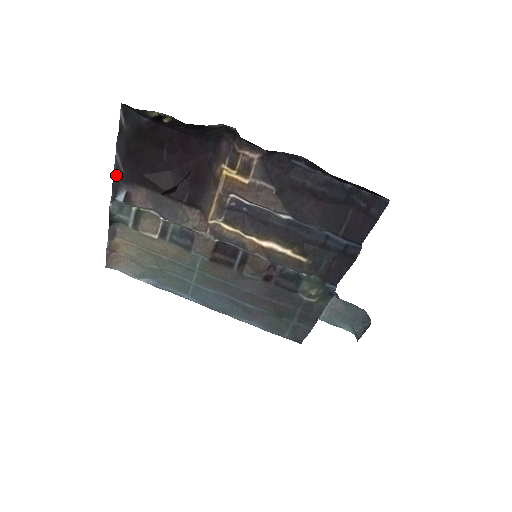
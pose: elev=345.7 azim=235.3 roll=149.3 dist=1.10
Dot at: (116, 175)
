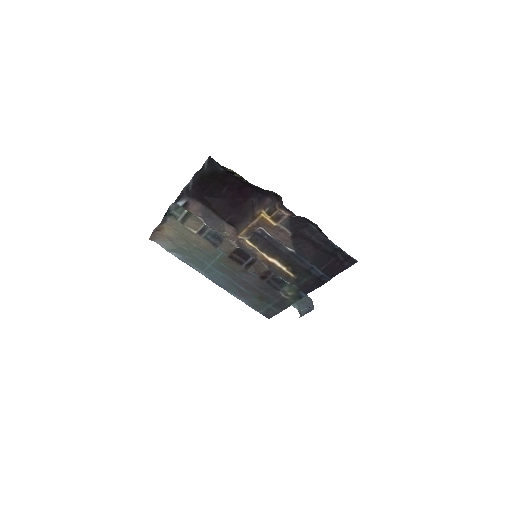
Dot at: (184, 190)
